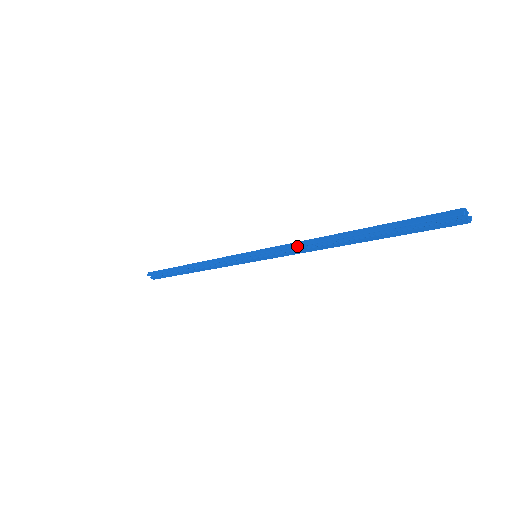
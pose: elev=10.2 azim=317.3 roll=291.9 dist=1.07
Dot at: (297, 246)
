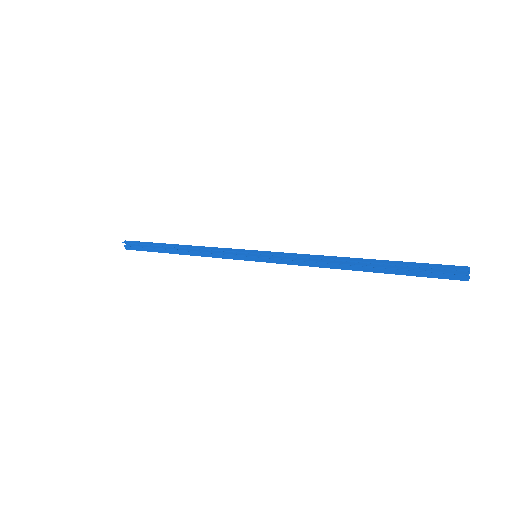
Dot at: (305, 257)
